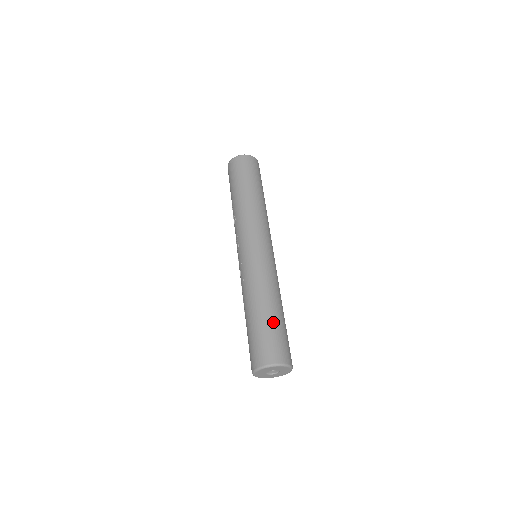
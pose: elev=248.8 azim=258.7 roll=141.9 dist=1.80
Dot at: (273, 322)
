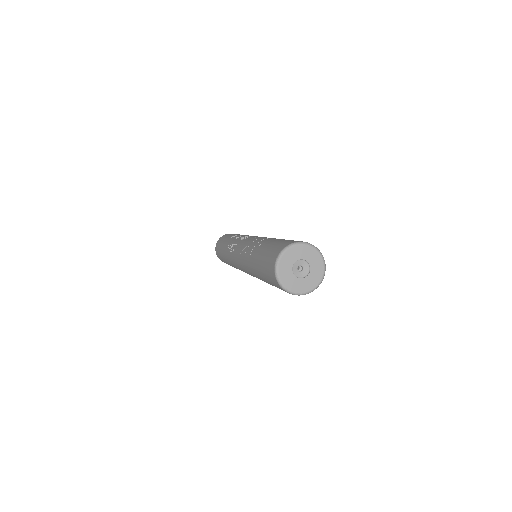
Dot at: occluded
